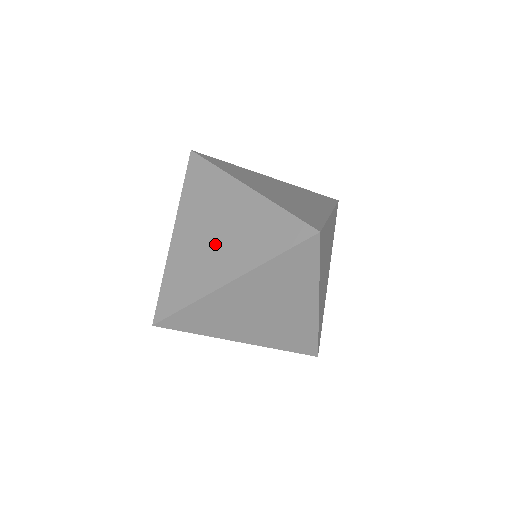
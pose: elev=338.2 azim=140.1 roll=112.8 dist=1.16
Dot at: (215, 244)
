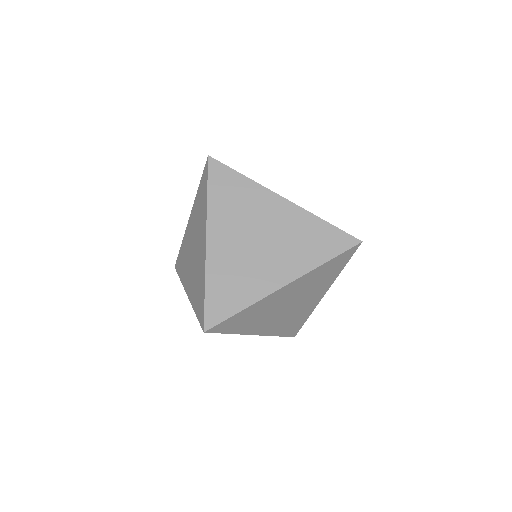
Dot at: (261, 251)
